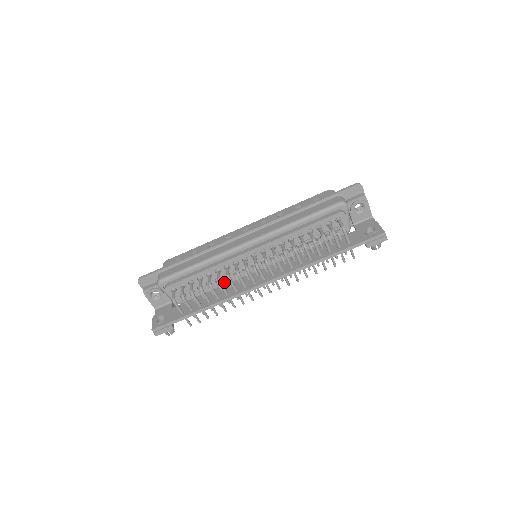
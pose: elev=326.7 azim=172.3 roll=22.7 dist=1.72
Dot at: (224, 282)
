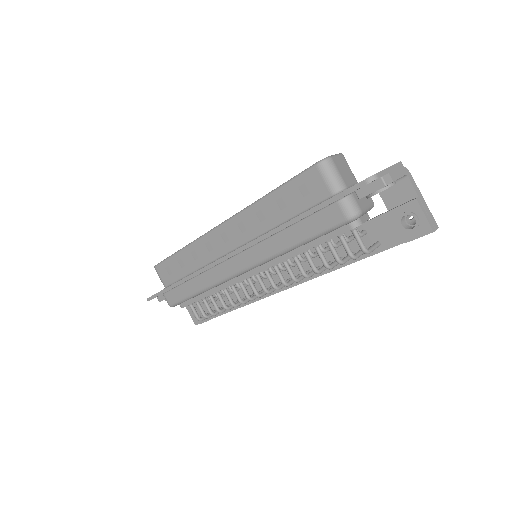
Dot at: occluded
